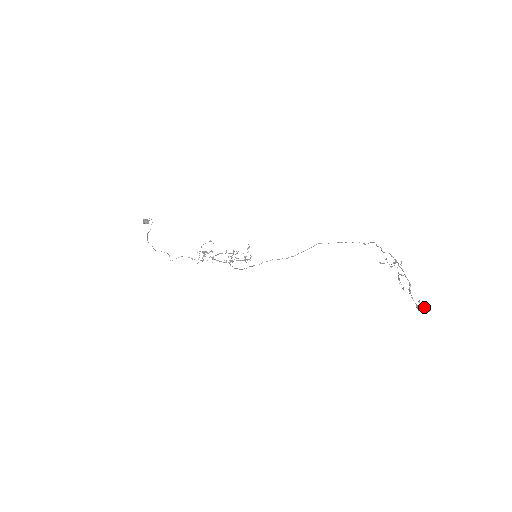
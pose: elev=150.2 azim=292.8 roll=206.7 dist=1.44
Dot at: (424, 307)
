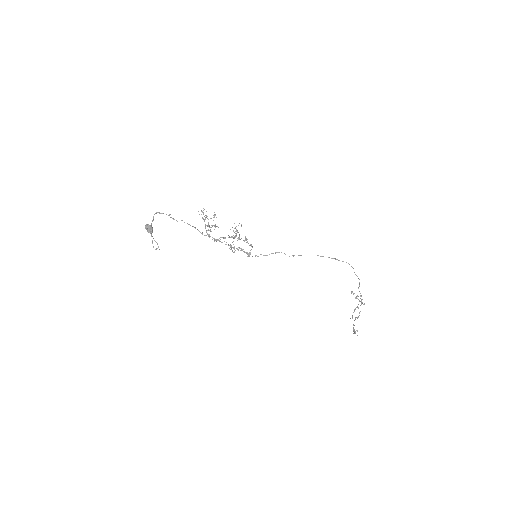
Dot at: occluded
